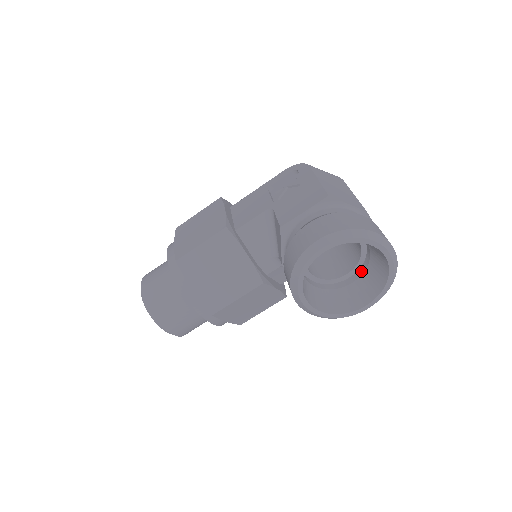
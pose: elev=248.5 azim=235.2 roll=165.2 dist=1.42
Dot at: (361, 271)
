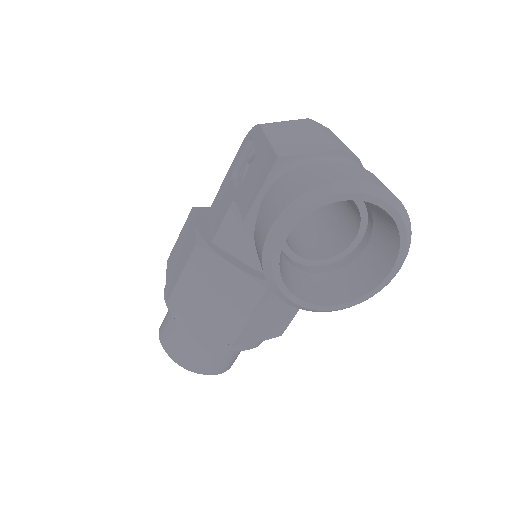
Dot at: (369, 229)
